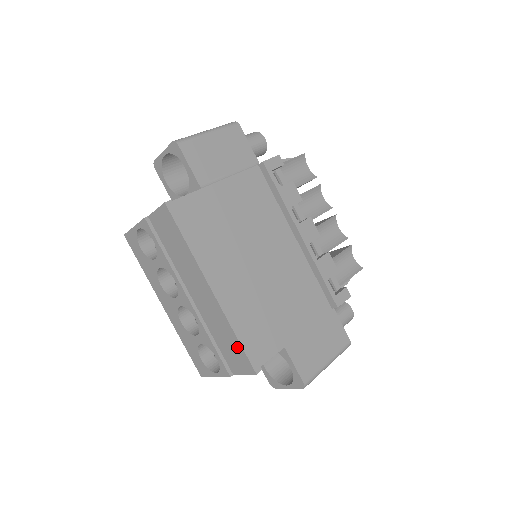
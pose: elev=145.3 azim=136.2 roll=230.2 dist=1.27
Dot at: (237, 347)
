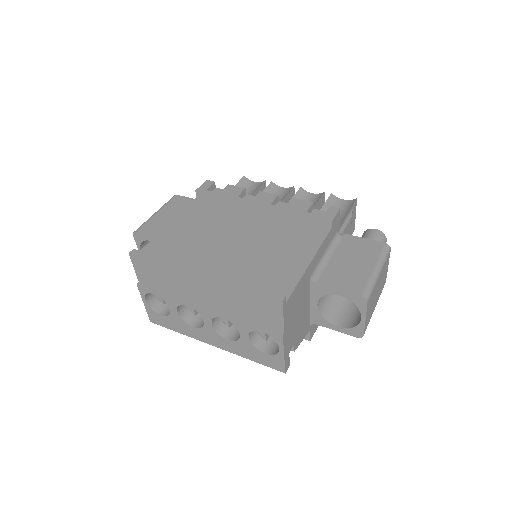
Dot at: (254, 298)
